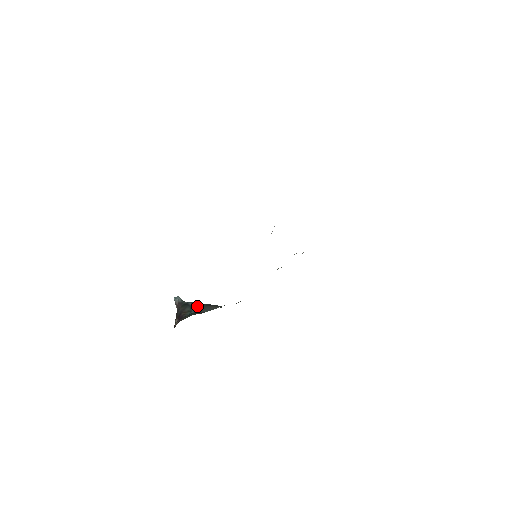
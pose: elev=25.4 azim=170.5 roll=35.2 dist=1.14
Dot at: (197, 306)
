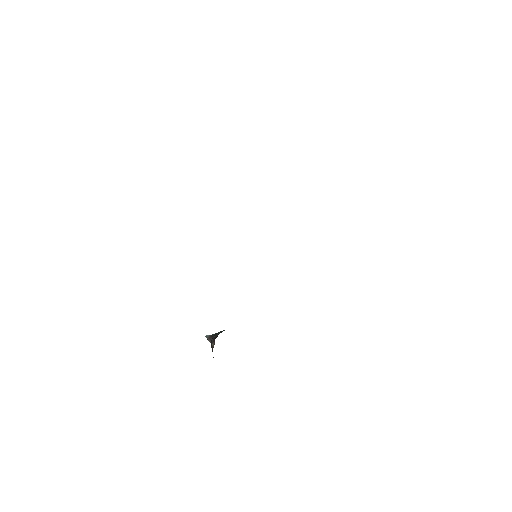
Dot at: occluded
